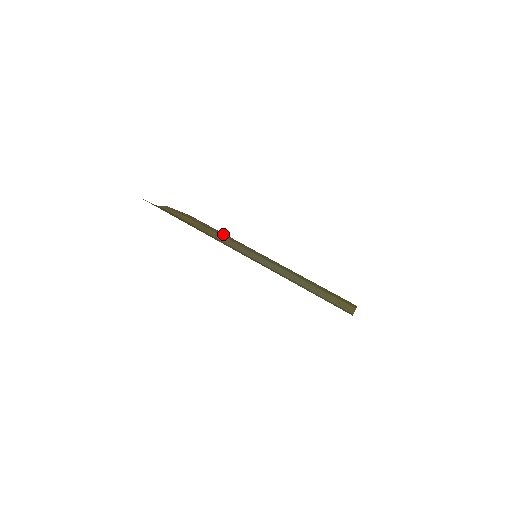
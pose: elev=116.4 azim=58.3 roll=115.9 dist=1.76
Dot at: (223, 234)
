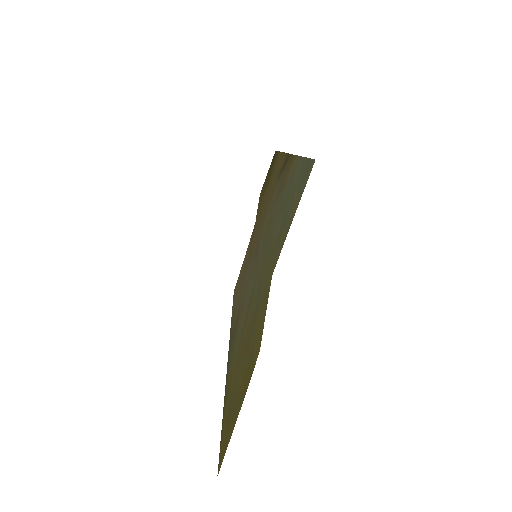
Dot at: occluded
